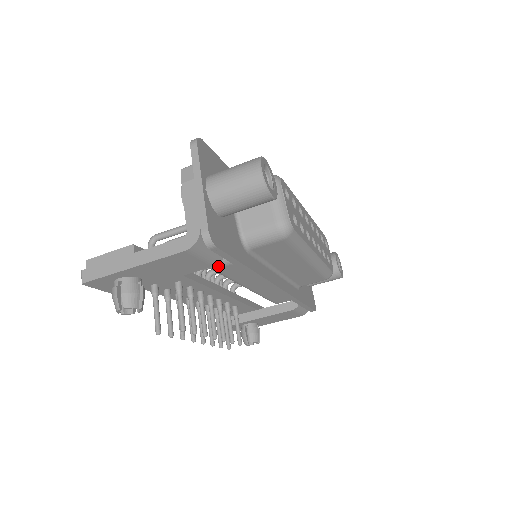
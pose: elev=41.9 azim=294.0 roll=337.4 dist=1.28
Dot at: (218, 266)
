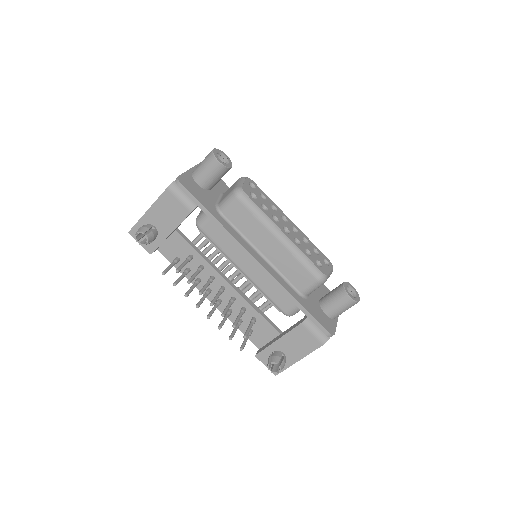
Dot at: (202, 224)
